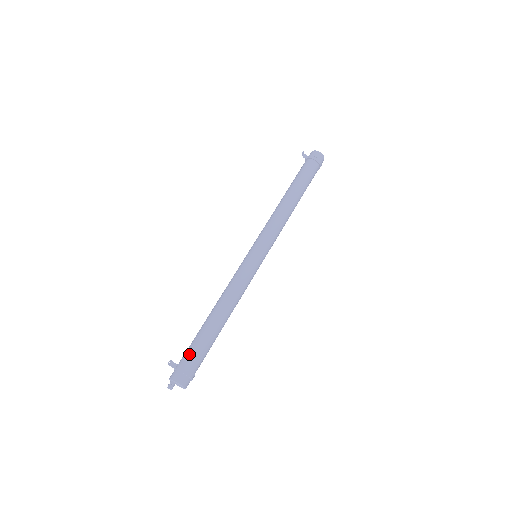
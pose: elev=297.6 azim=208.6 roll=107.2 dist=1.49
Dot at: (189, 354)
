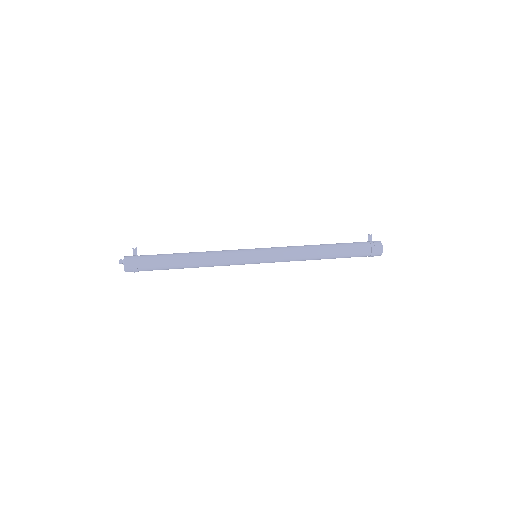
Dot at: (148, 257)
